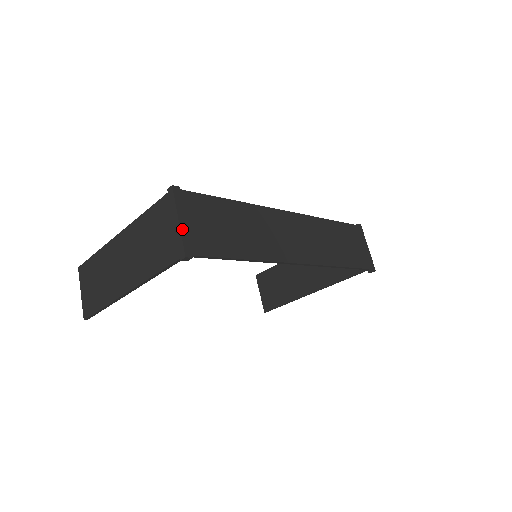
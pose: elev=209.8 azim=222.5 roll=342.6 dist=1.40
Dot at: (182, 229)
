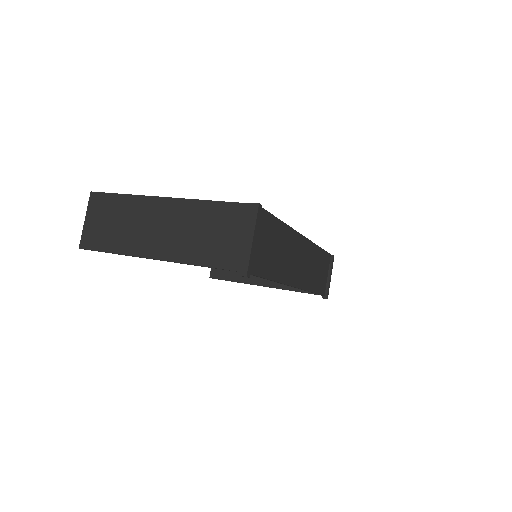
Dot at: (252, 249)
